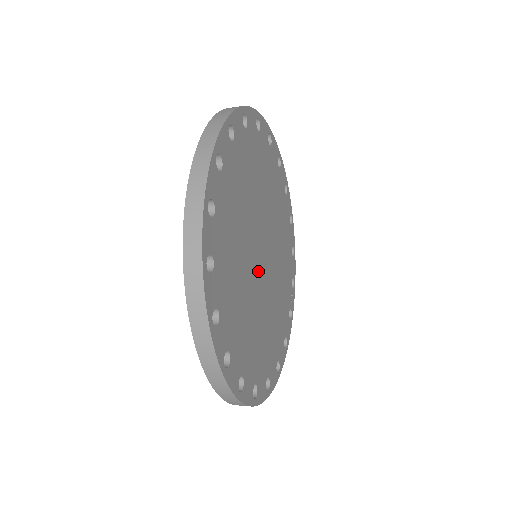
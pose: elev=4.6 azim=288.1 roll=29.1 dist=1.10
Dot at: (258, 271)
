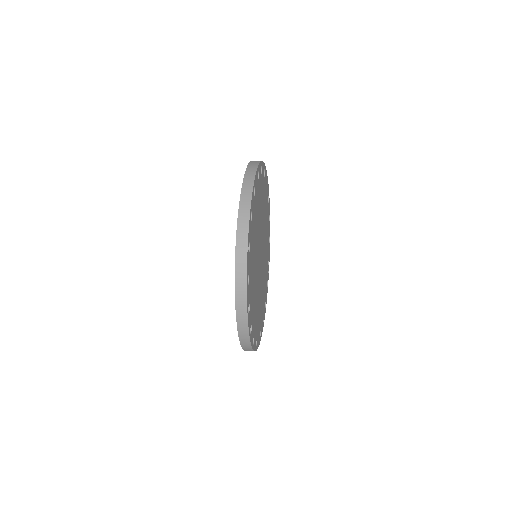
Dot at: (259, 268)
